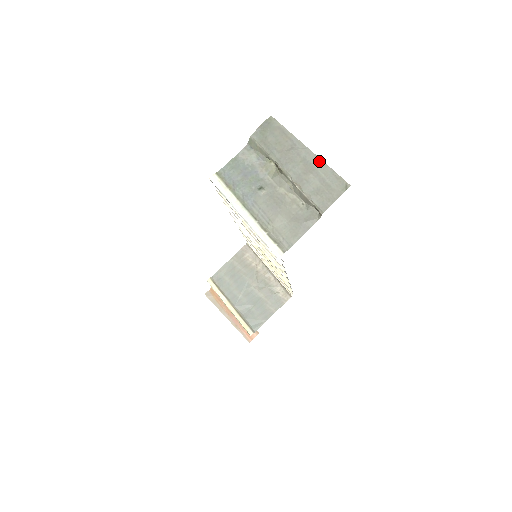
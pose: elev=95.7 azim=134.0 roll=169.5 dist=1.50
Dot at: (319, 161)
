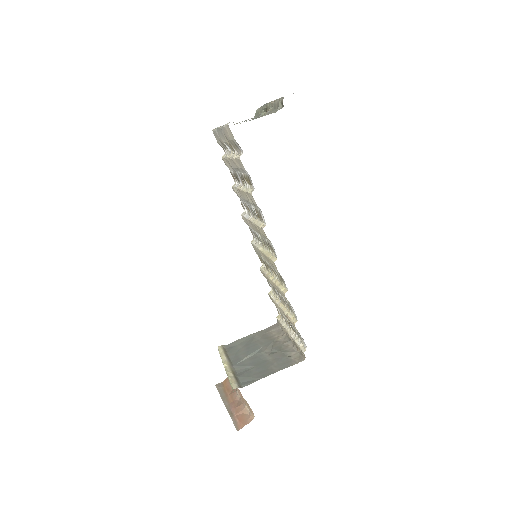
Dot at: occluded
